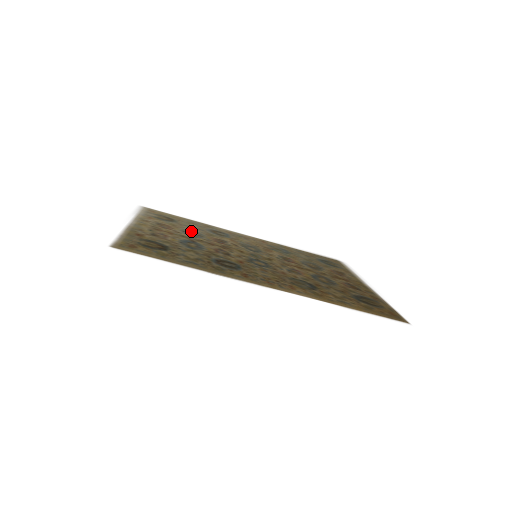
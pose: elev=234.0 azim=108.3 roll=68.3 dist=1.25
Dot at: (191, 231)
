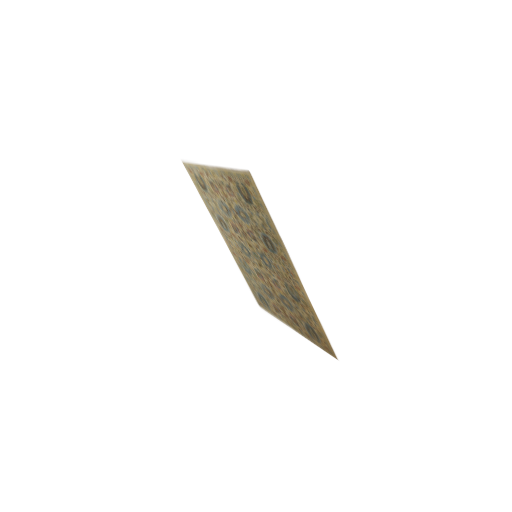
Dot at: (222, 206)
